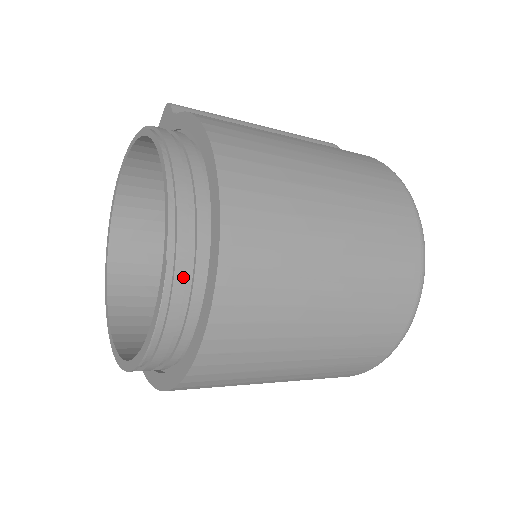
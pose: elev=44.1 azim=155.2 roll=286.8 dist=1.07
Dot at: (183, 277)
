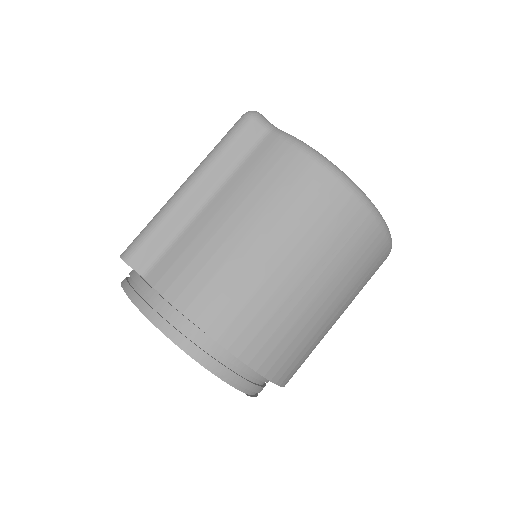
Dot at: (258, 387)
